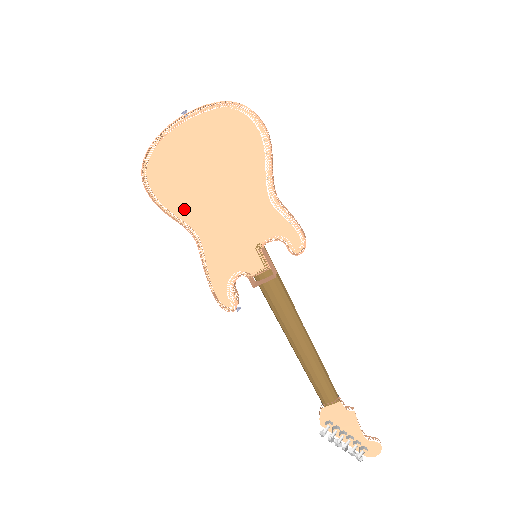
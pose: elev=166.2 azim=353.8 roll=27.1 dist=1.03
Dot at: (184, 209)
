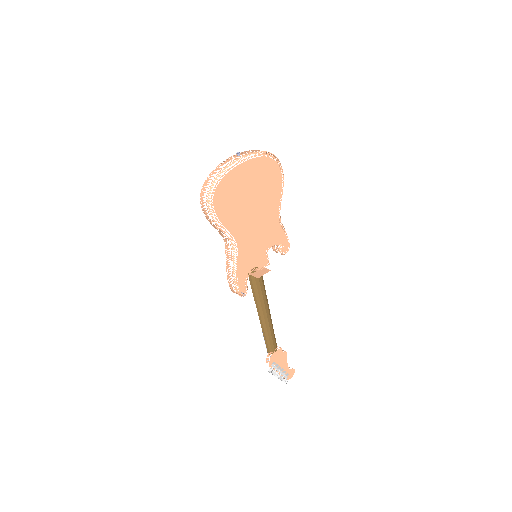
Dot at: (232, 224)
